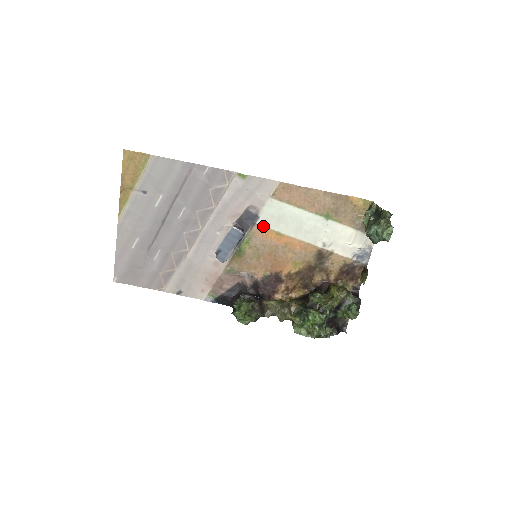
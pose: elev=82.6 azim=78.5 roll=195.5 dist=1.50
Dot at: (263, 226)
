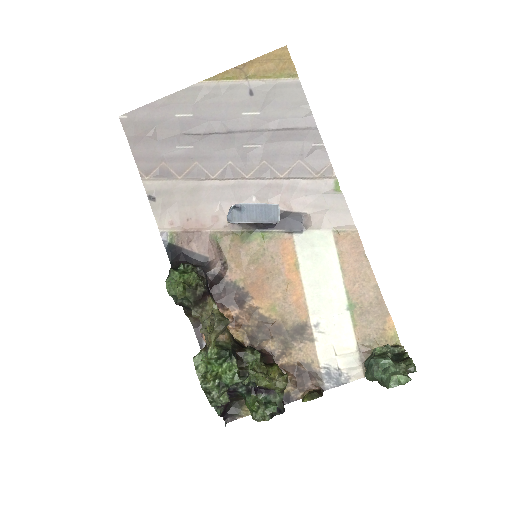
Dot at: (295, 243)
